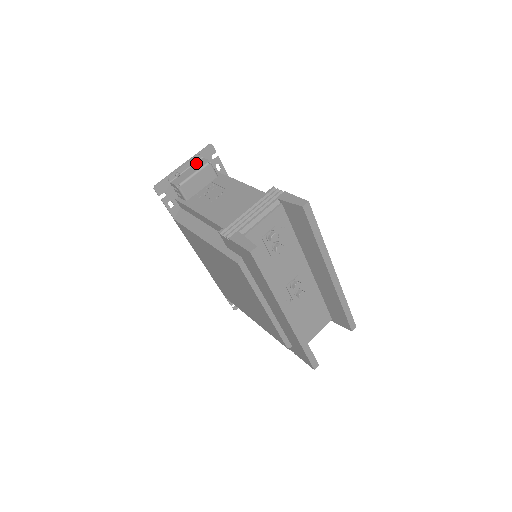
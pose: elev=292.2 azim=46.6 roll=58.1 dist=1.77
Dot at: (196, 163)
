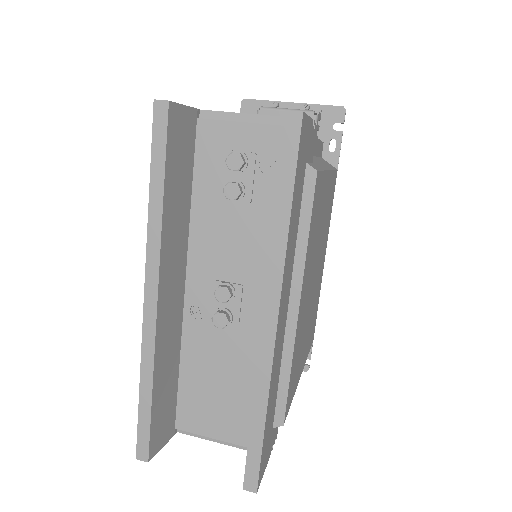
Dot at: occluded
